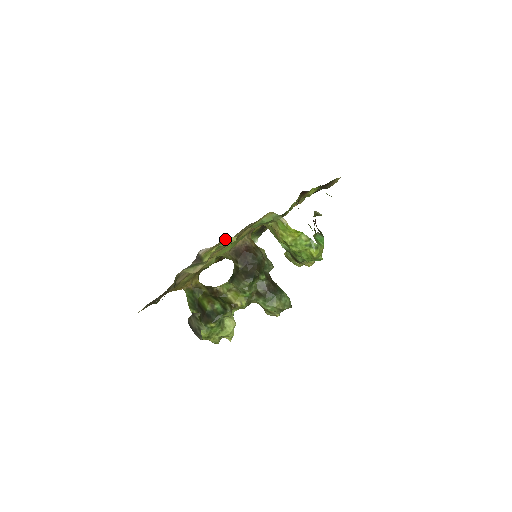
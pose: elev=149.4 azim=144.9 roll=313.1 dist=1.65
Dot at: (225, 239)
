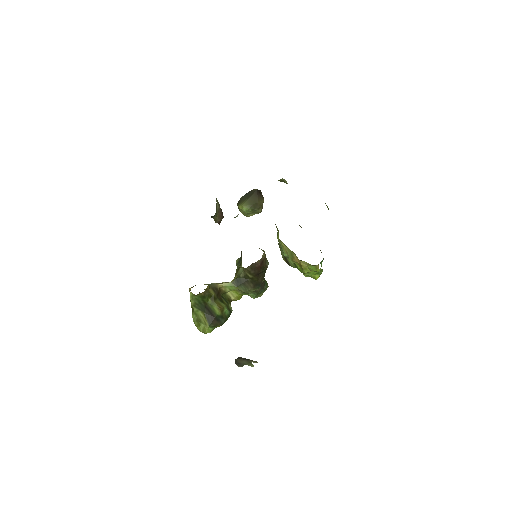
Dot at: occluded
